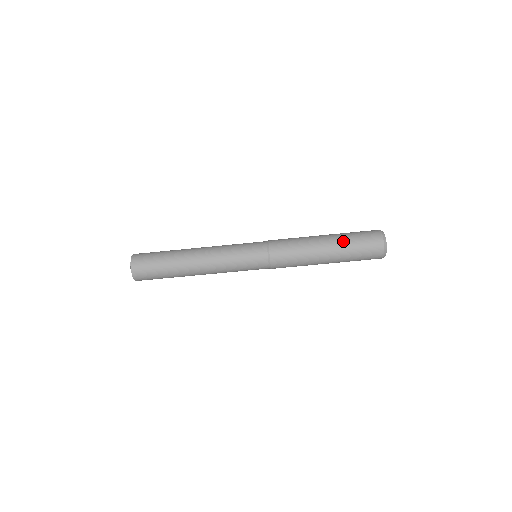
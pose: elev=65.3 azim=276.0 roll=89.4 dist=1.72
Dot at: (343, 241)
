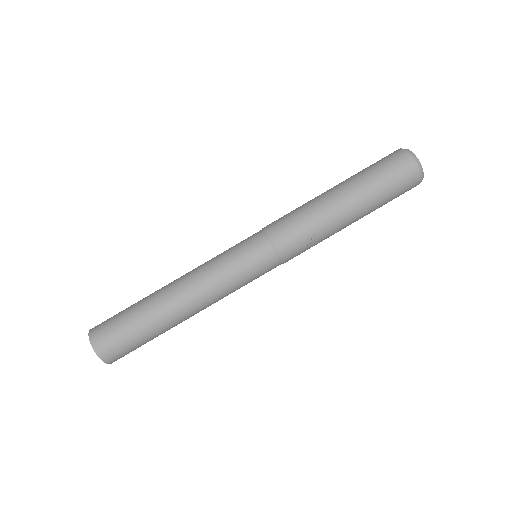
Dot at: occluded
